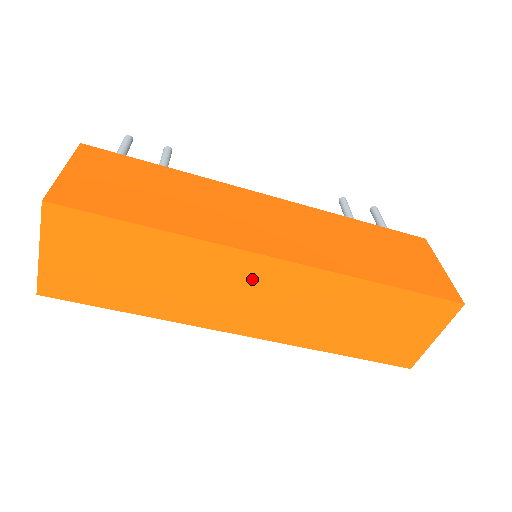
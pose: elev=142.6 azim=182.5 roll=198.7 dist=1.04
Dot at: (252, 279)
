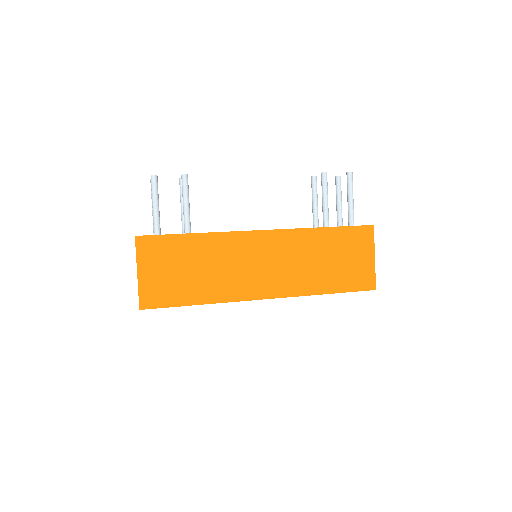
Dot at: occluded
